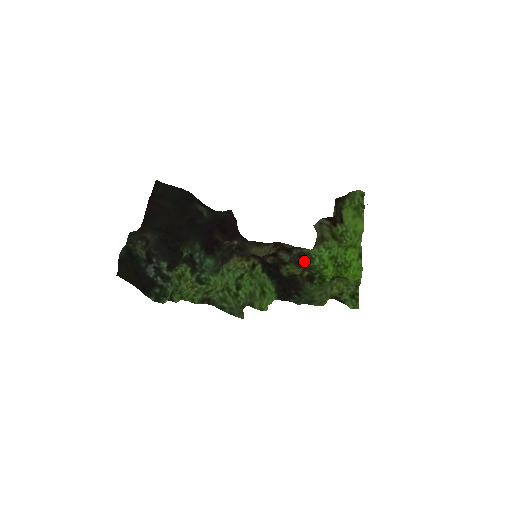
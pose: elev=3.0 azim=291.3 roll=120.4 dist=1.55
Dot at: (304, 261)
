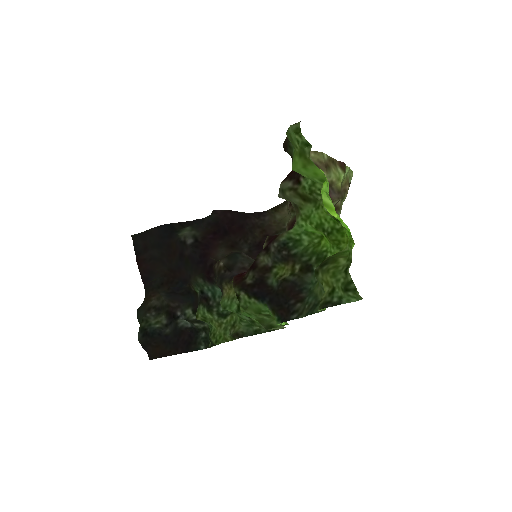
Dot at: (287, 254)
